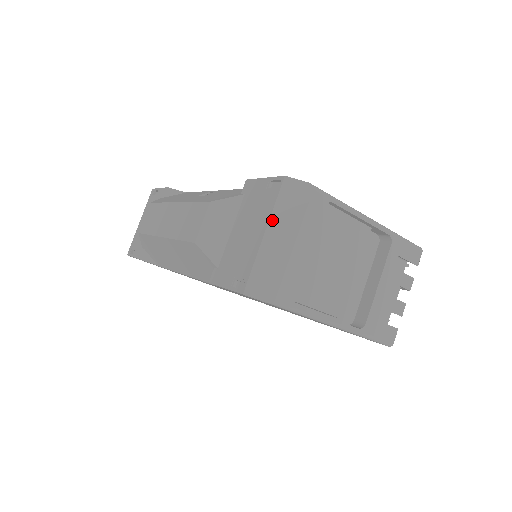
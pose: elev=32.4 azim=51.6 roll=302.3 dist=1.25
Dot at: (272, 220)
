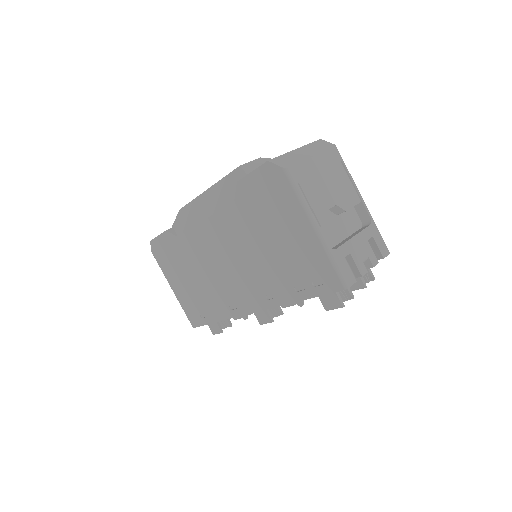
Dot at: (304, 147)
